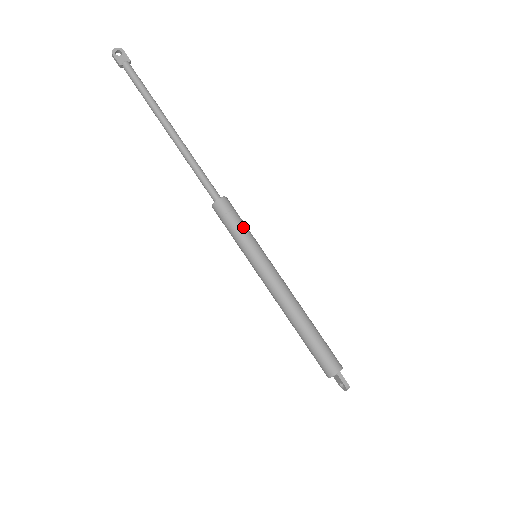
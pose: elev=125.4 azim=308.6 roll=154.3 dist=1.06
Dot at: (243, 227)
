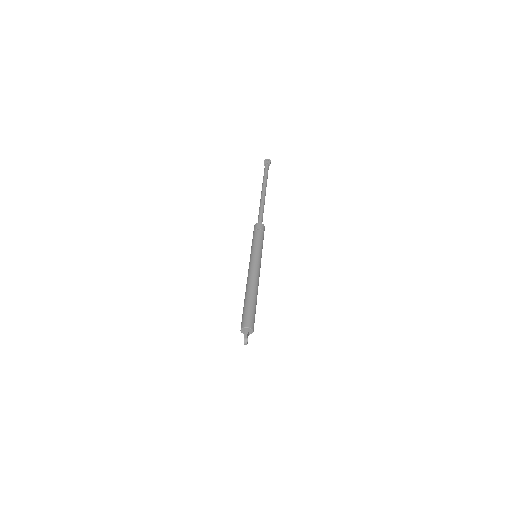
Dot at: (259, 238)
